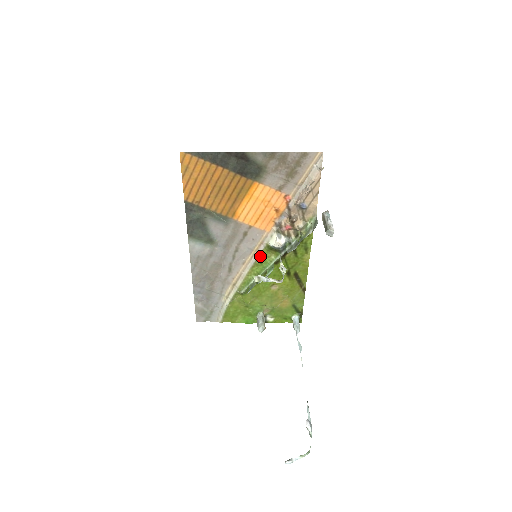
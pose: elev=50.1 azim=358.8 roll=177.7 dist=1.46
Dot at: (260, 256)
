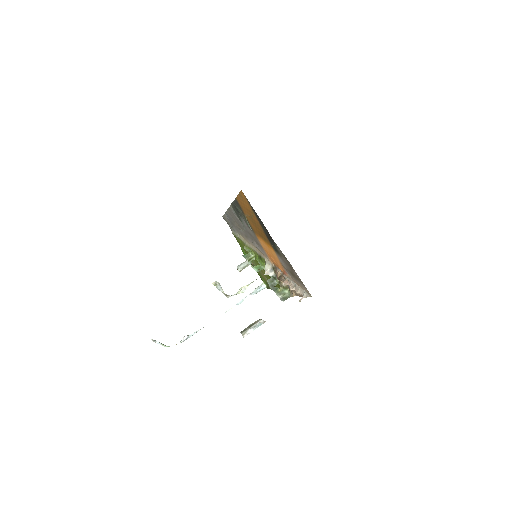
Dot at: (261, 257)
